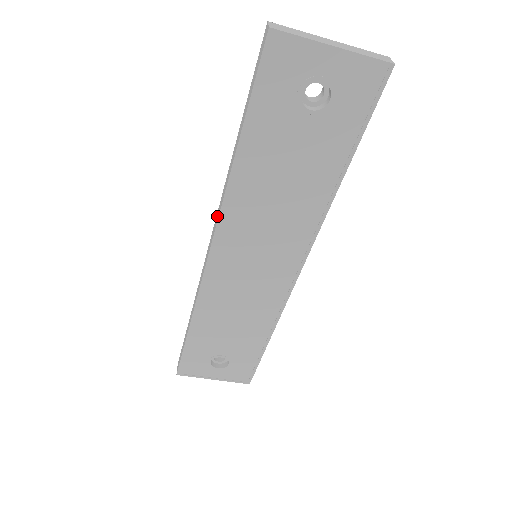
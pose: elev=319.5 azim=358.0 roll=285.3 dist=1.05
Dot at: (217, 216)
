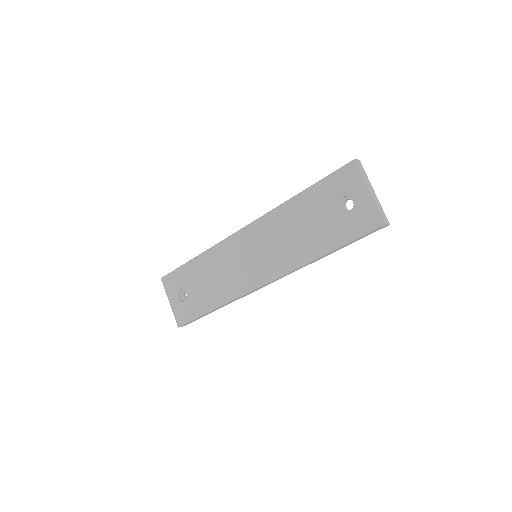
Dot at: occluded
